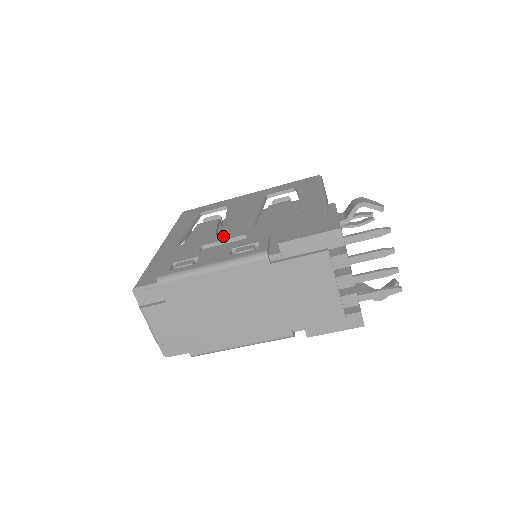
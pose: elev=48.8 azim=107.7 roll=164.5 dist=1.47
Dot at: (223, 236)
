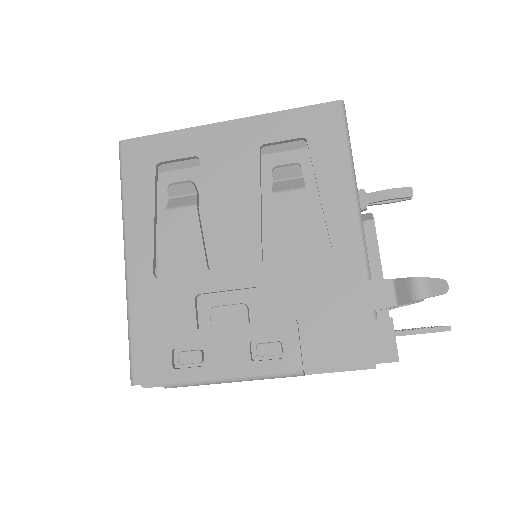
Dot at: (222, 278)
